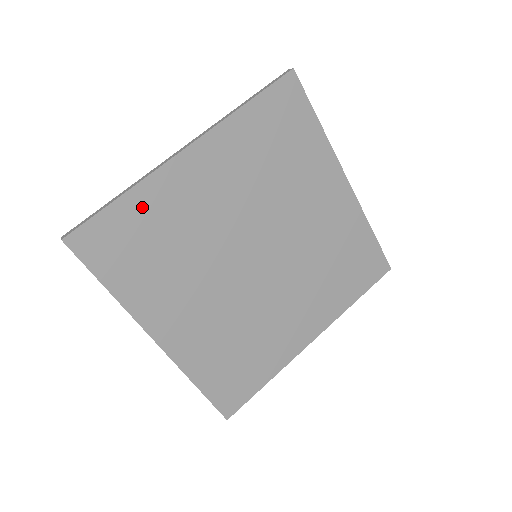
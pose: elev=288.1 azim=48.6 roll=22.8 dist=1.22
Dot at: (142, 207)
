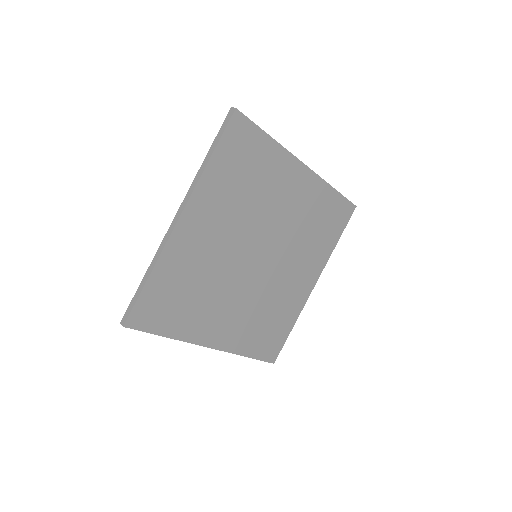
Dot at: (166, 275)
